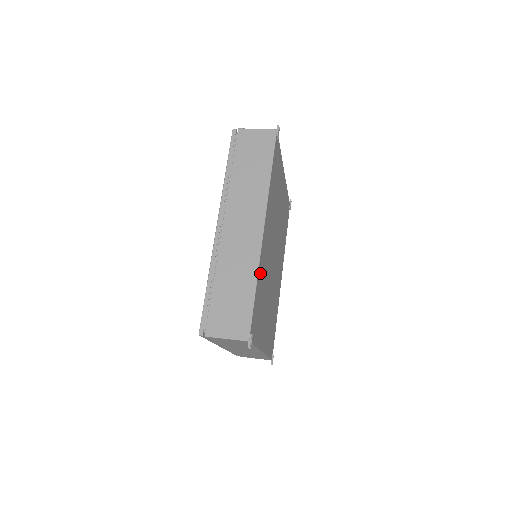
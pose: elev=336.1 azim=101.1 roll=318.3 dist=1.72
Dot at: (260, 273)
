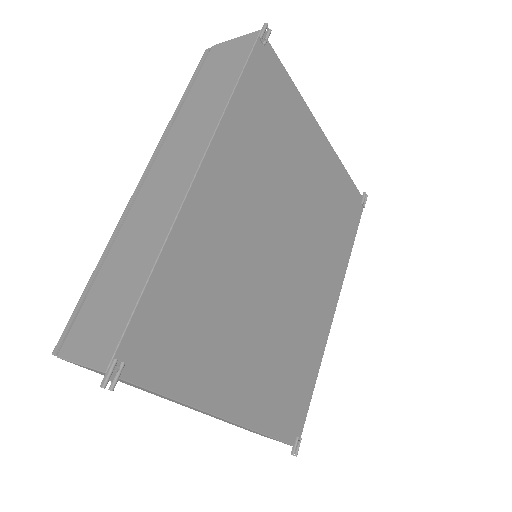
Dot at: (181, 253)
